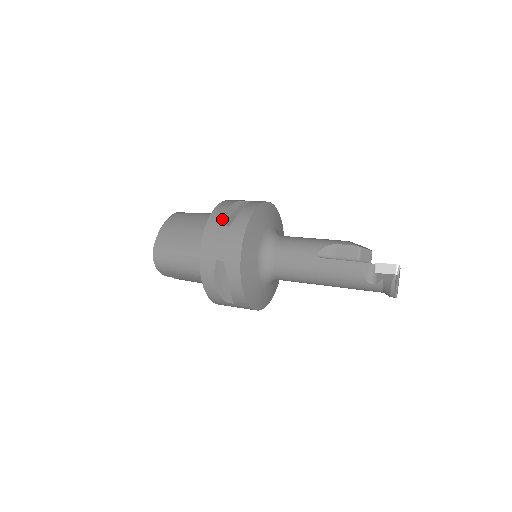
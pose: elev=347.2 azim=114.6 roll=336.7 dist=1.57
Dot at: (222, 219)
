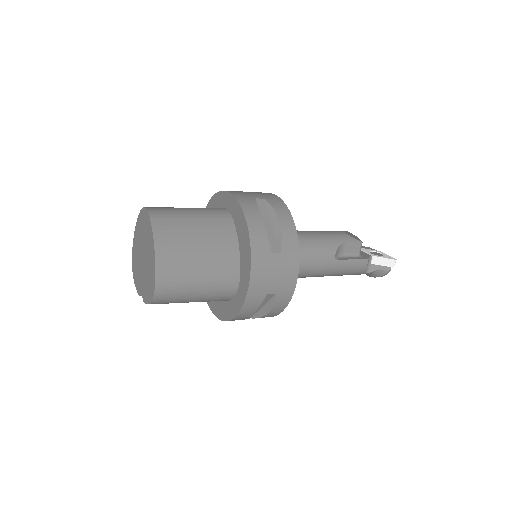
Dot at: (268, 244)
